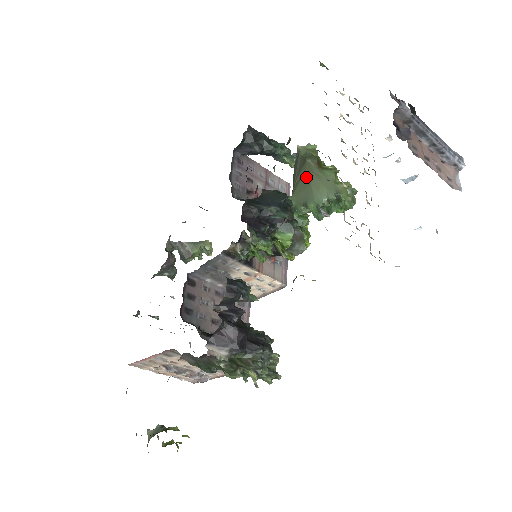
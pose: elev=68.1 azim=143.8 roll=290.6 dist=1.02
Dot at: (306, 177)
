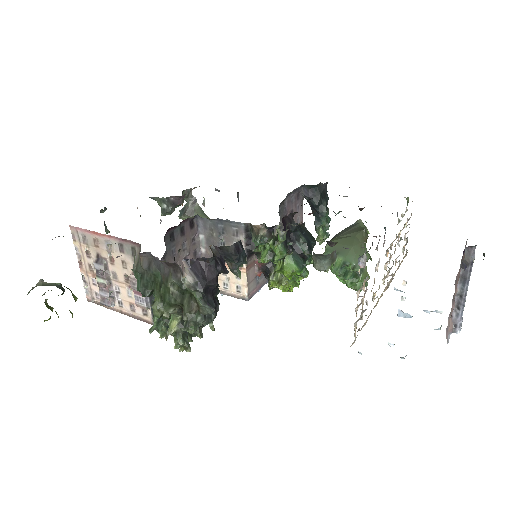
Dot at: (353, 239)
